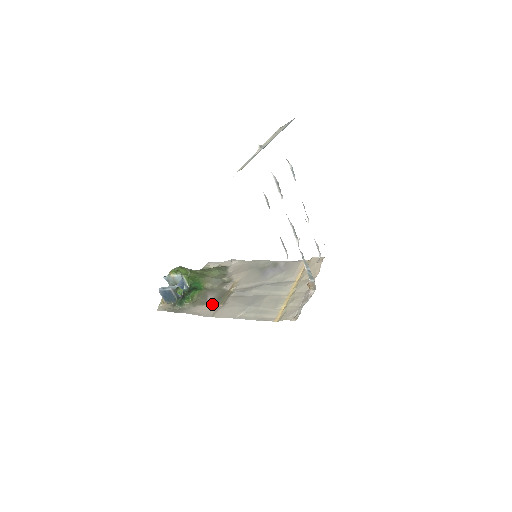
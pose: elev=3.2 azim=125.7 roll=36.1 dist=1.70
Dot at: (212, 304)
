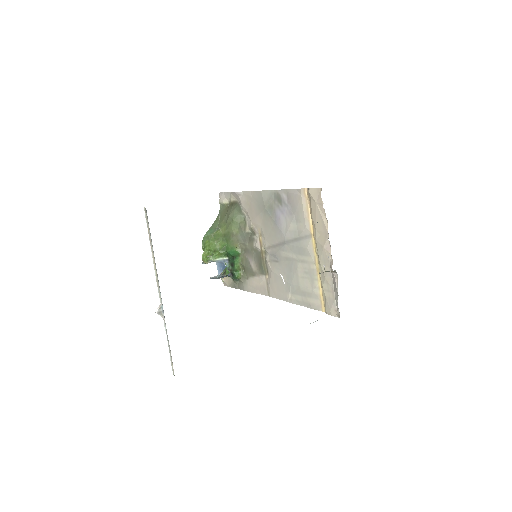
Dot at: (259, 276)
